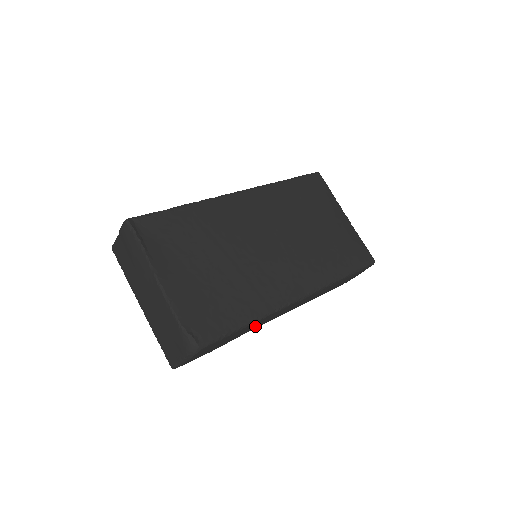
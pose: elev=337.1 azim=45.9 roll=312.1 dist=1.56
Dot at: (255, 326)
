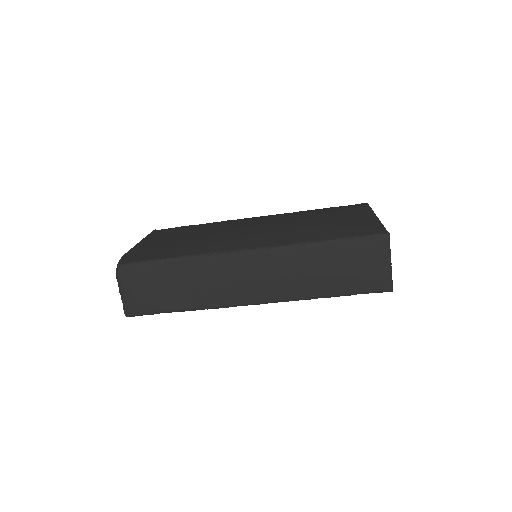
Dot at: (206, 287)
